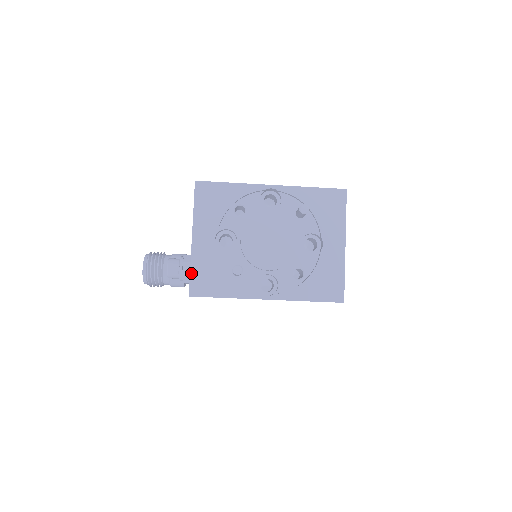
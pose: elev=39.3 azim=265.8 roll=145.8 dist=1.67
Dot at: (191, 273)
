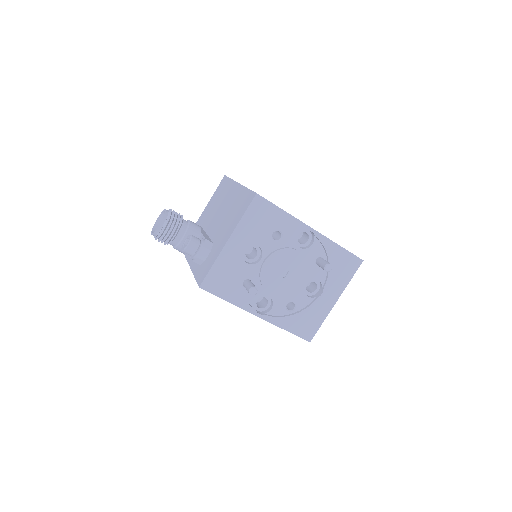
Dot at: (211, 270)
